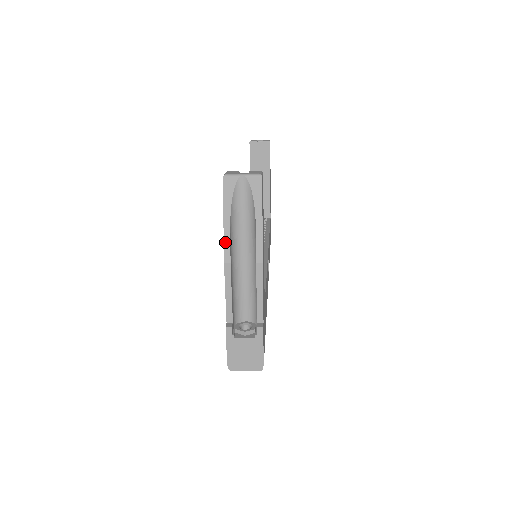
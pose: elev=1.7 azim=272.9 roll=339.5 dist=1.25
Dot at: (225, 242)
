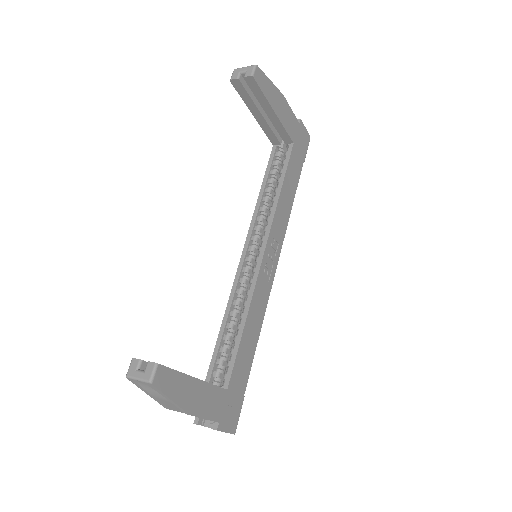
Dot at: occluded
